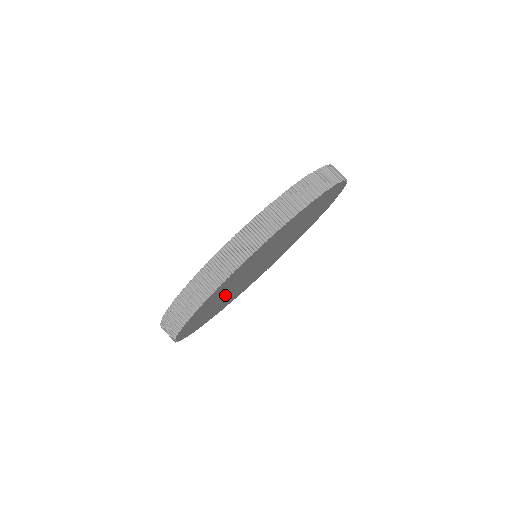
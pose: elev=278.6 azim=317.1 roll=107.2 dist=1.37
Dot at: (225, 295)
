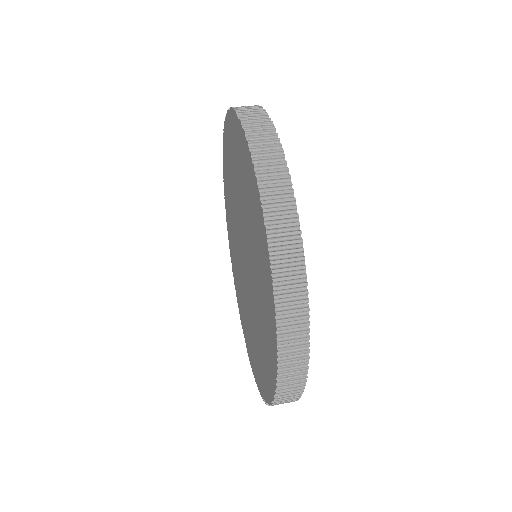
Dot at: occluded
